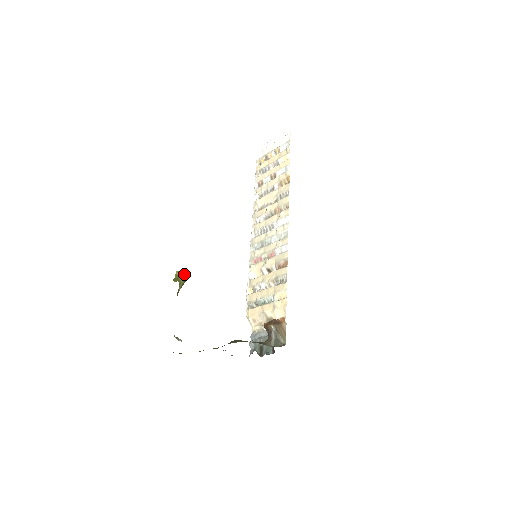
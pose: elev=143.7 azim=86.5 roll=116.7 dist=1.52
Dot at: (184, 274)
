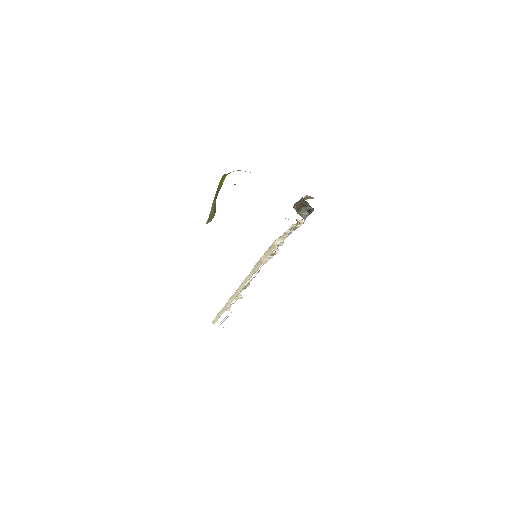
Dot at: occluded
